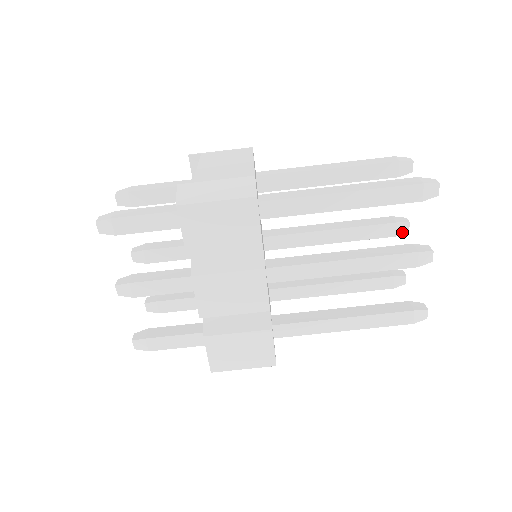
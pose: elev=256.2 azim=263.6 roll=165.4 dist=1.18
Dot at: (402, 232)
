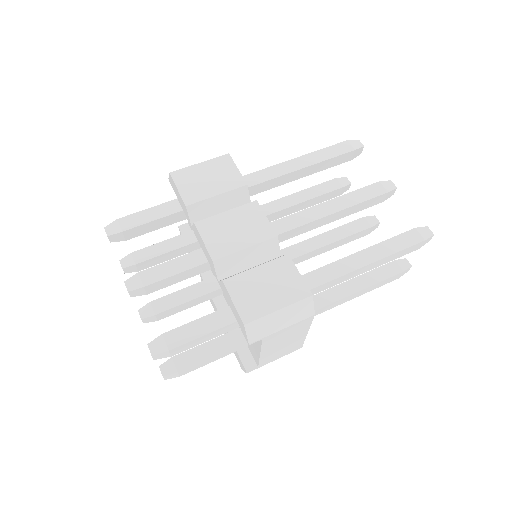
Dot at: (374, 223)
